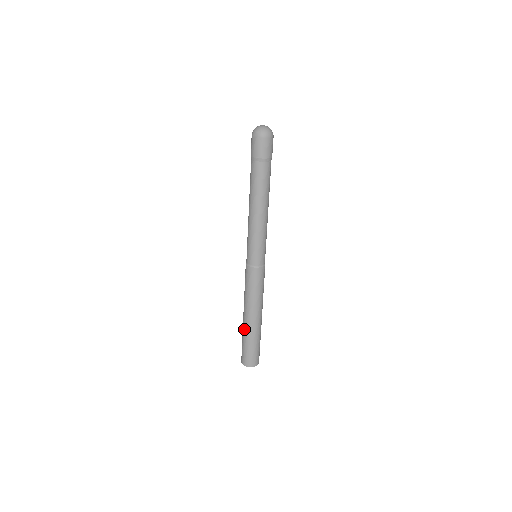
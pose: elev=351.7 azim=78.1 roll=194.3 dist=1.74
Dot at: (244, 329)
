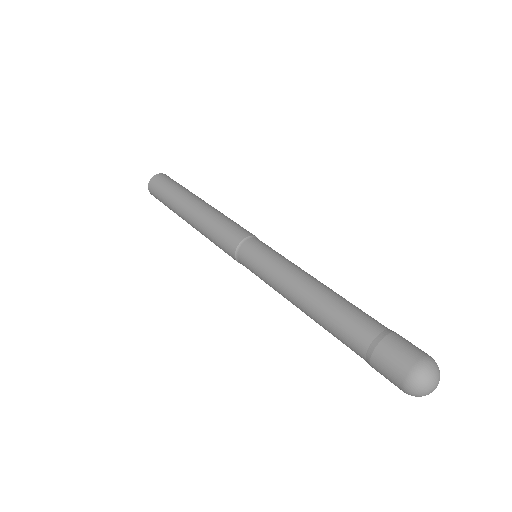
Dot at: occluded
